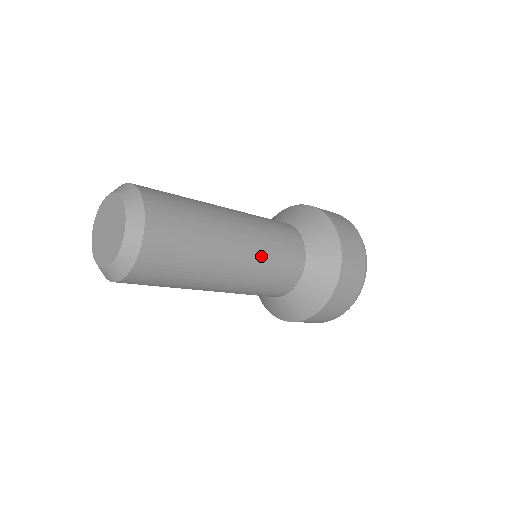
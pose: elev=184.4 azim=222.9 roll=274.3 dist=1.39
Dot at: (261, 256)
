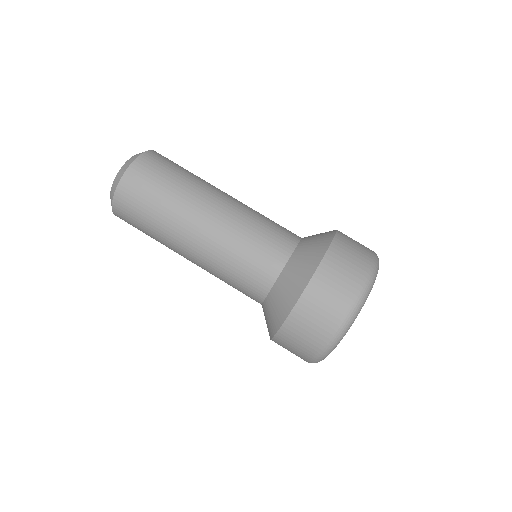
Dot at: (239, 219)
